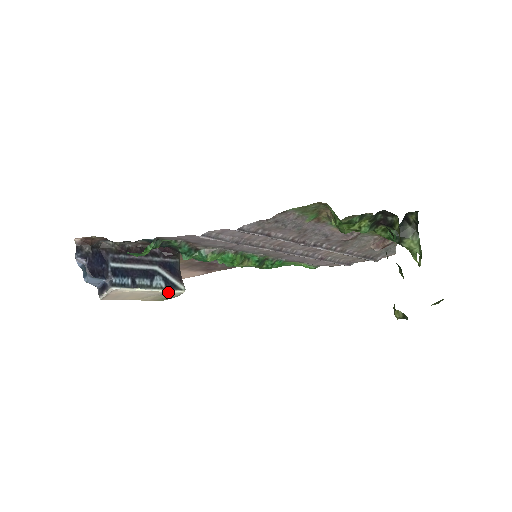
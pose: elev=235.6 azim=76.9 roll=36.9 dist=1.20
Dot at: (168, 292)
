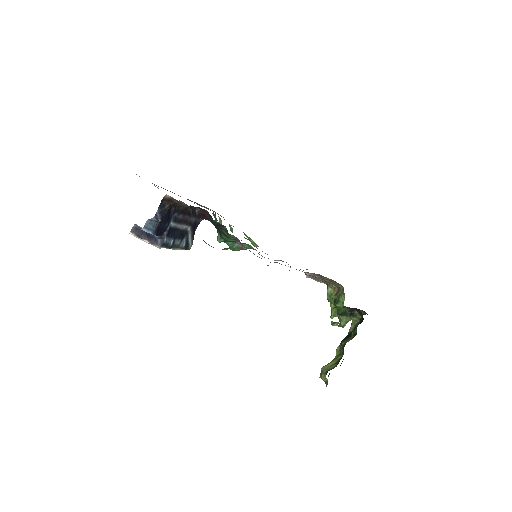
Dot at: occluded
